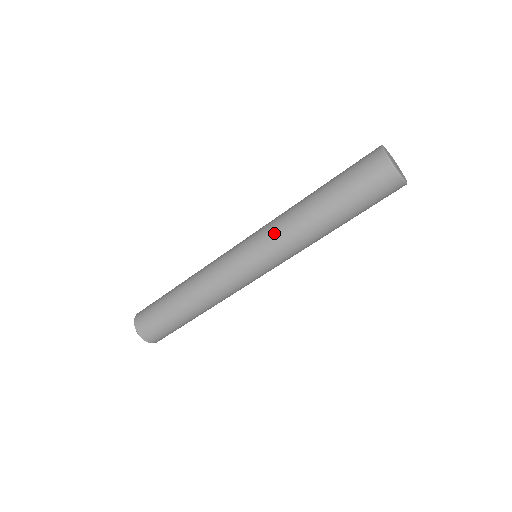
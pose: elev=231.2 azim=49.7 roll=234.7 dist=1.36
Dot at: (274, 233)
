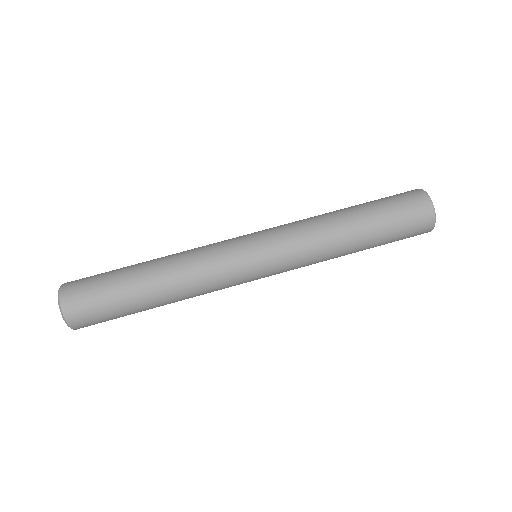
Dot at: occluded
